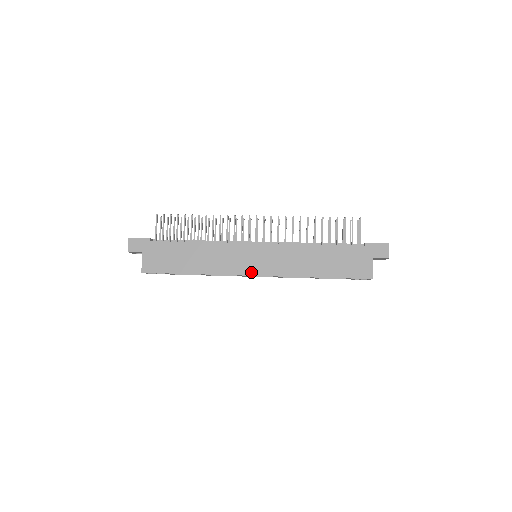
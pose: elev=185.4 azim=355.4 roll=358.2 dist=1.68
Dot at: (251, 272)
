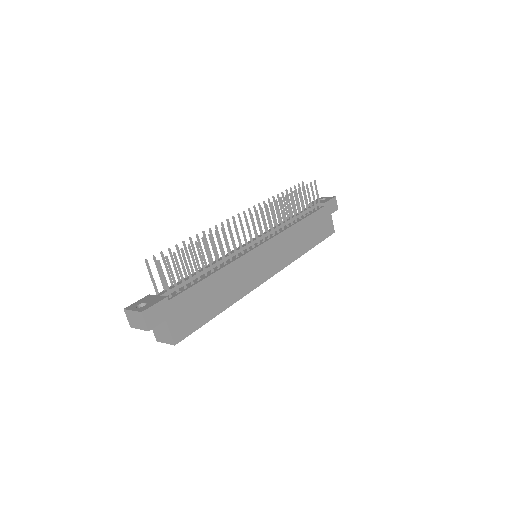
Dot at: (268, 276)
